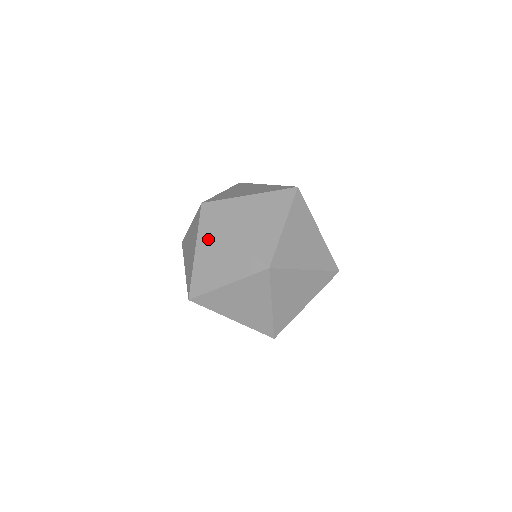
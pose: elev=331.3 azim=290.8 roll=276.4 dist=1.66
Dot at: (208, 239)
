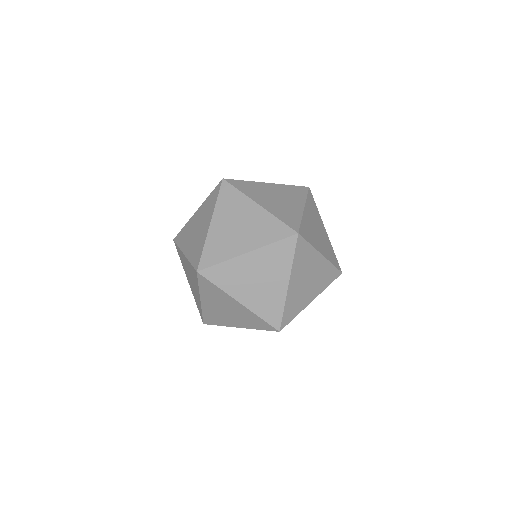
Dot at: occluded
